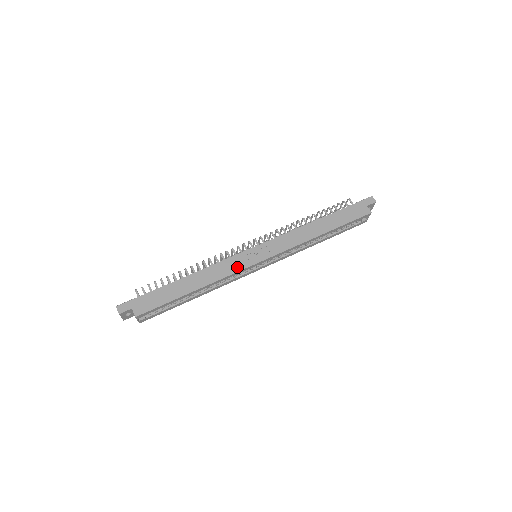
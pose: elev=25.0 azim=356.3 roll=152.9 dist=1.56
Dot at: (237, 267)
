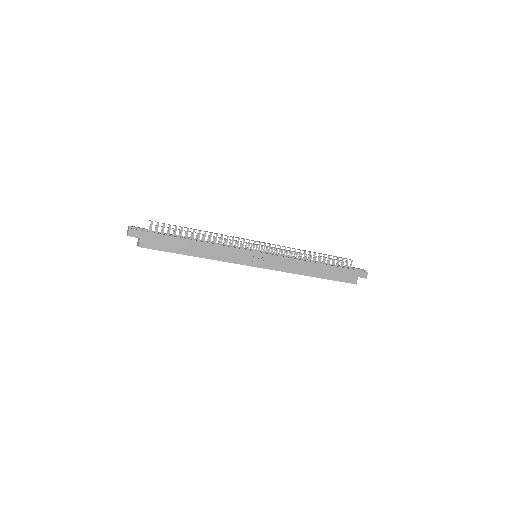
Dot at: (237, 259)
